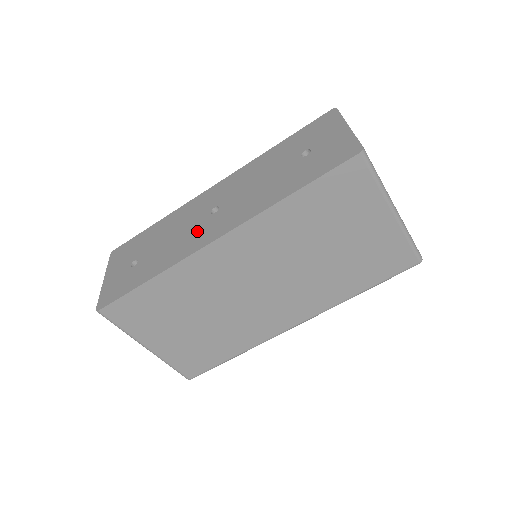
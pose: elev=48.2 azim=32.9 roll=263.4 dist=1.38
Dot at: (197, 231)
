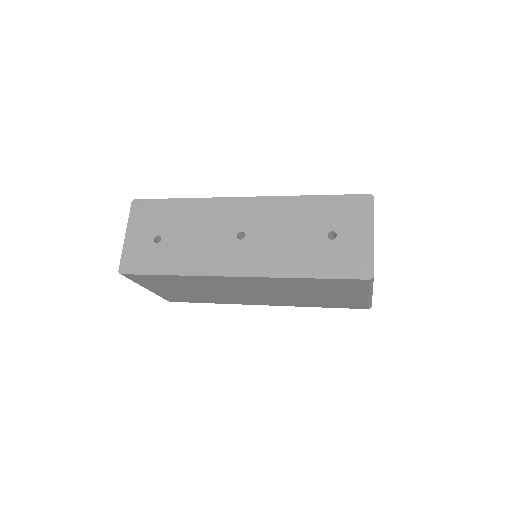
Dot at: (221, 250)
